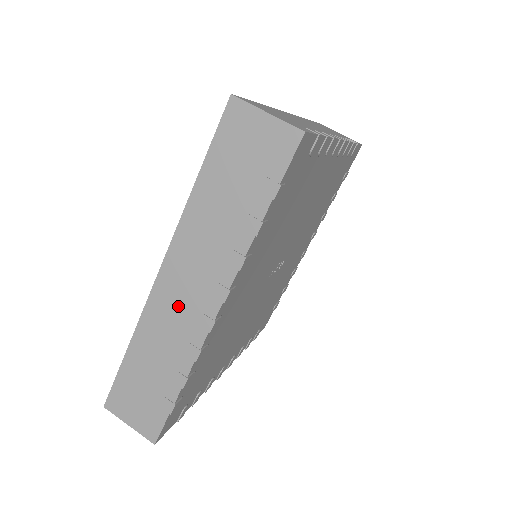
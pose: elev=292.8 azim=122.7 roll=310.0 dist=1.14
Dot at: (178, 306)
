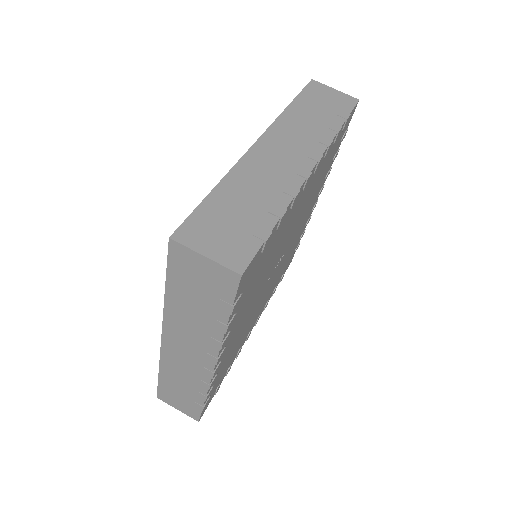
Dot at: (184, 359)
